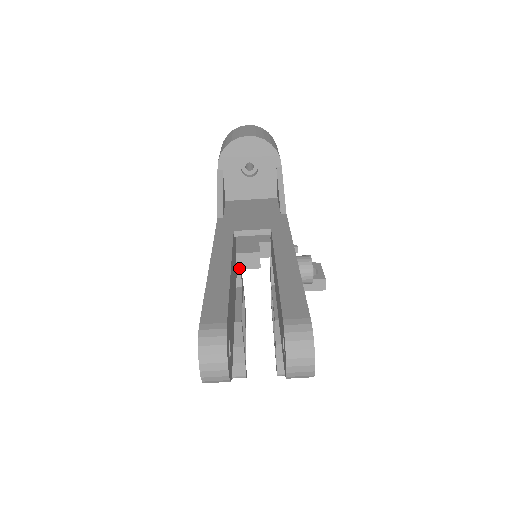
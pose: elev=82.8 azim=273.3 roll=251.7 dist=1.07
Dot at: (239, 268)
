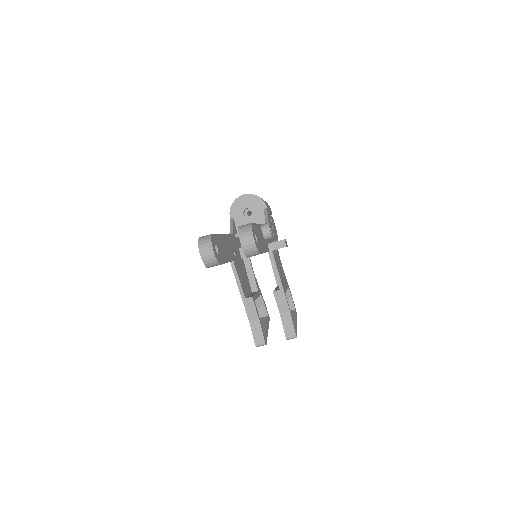
Dot at: (243, 257)
